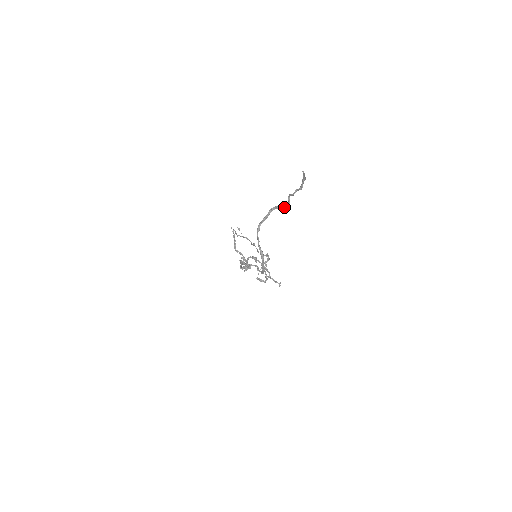
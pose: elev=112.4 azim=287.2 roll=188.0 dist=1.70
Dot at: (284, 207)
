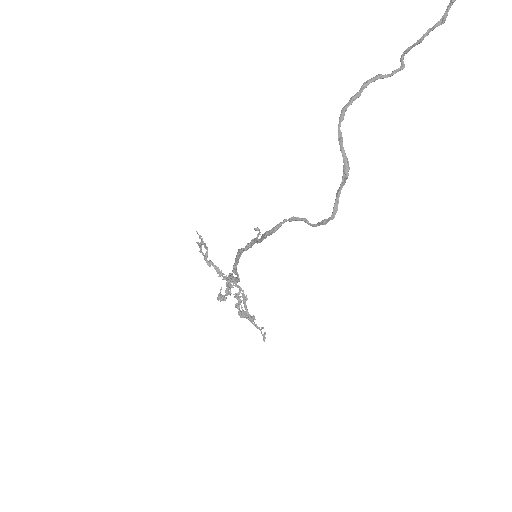
Dot at: (396, 70)
